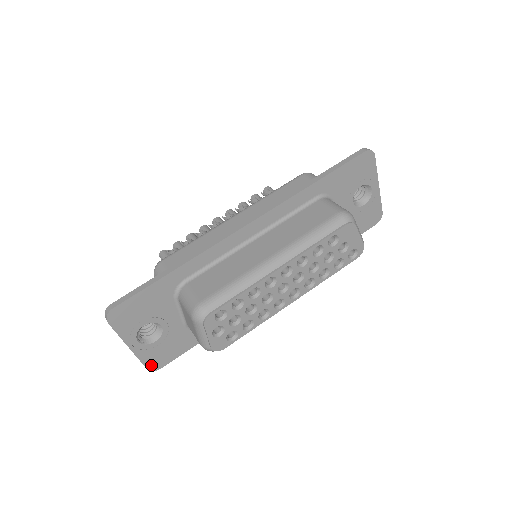
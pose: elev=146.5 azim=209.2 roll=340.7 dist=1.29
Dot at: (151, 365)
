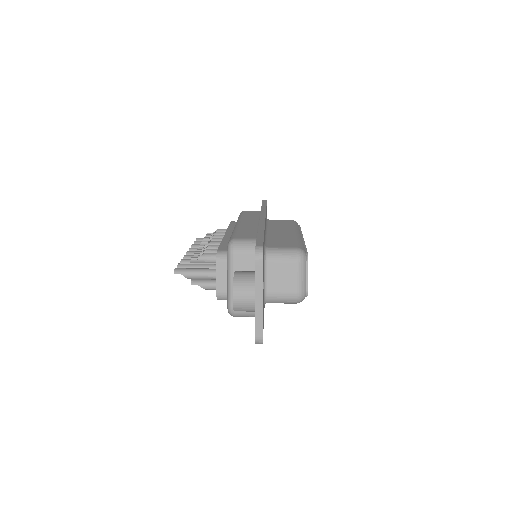
Dot at: (262, 334)
